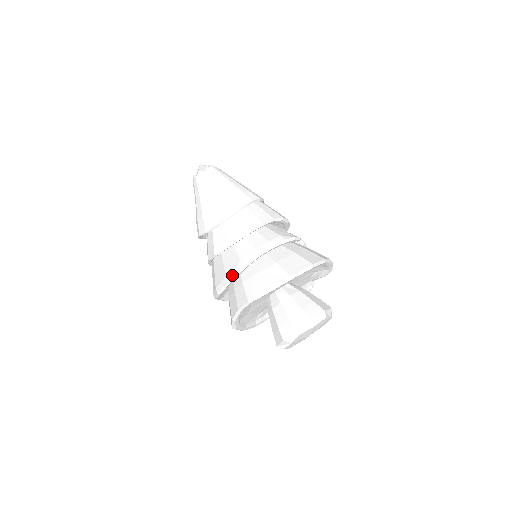
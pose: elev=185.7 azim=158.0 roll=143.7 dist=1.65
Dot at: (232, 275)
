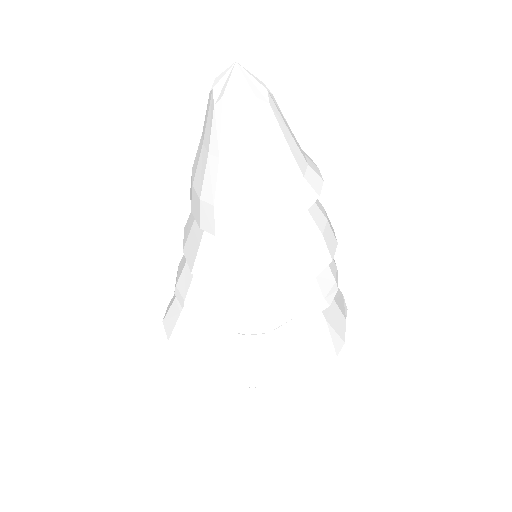
Dot at: occluded
